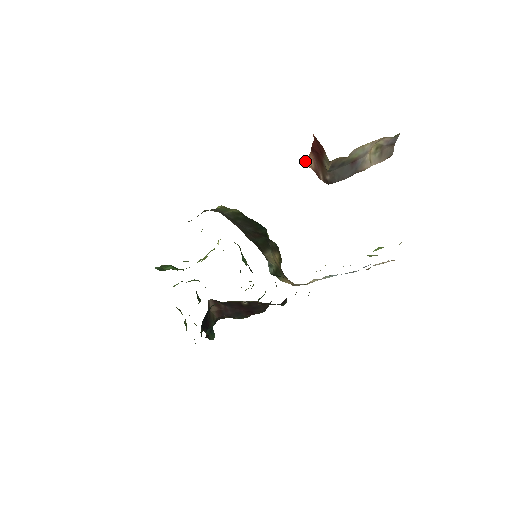
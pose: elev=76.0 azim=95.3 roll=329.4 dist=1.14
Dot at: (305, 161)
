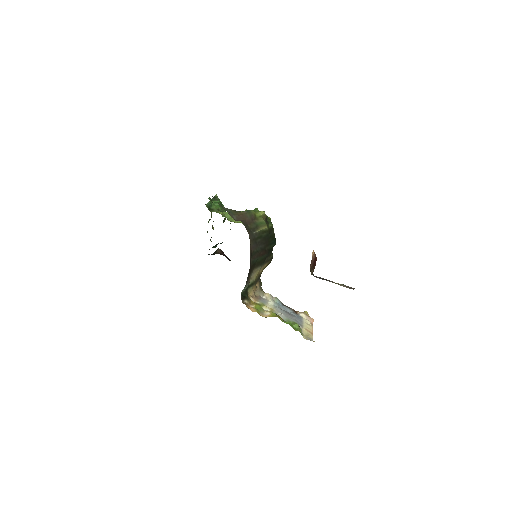
Dot at: (313, 250)
